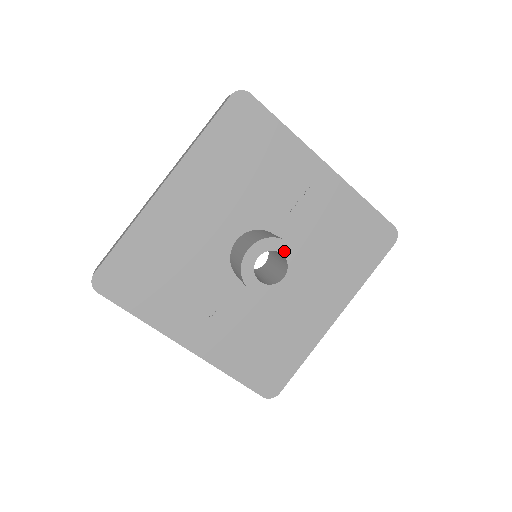
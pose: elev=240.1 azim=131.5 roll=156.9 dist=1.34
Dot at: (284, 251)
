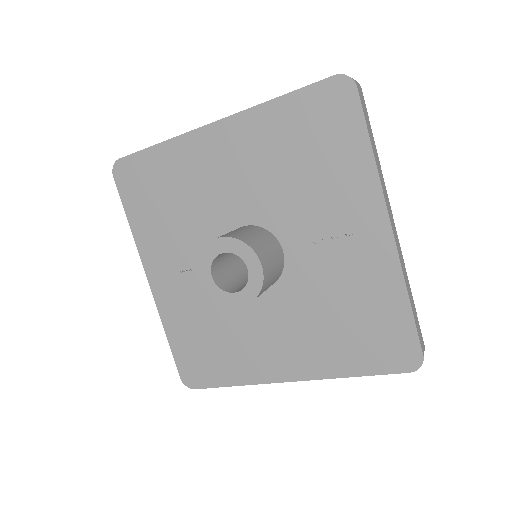
Dot at: (252, 268)
